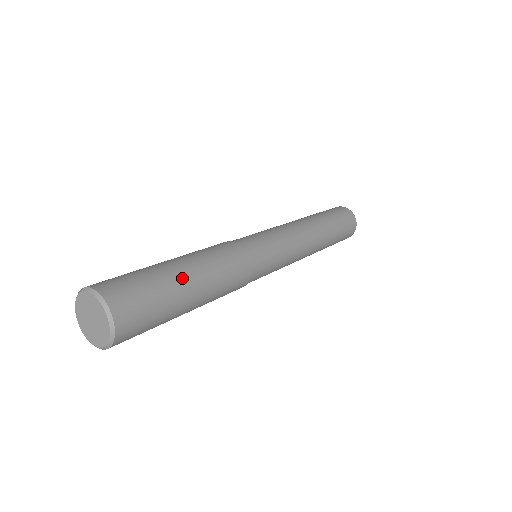
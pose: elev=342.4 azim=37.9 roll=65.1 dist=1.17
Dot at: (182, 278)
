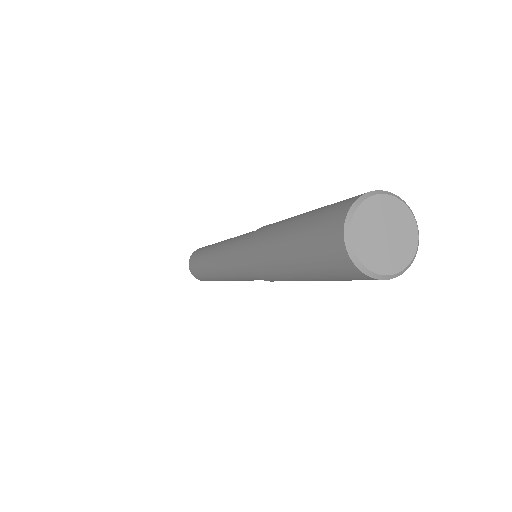
Dot at: occluded
